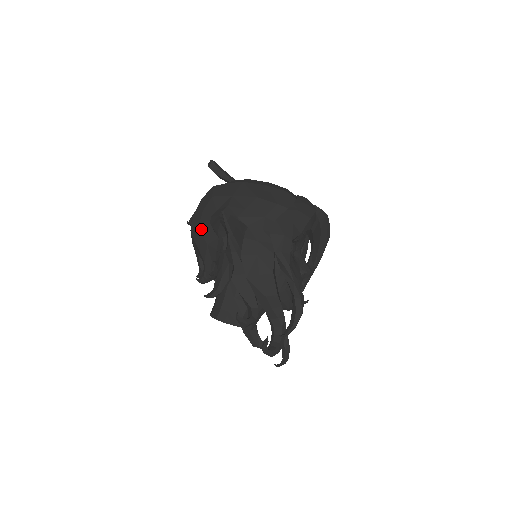
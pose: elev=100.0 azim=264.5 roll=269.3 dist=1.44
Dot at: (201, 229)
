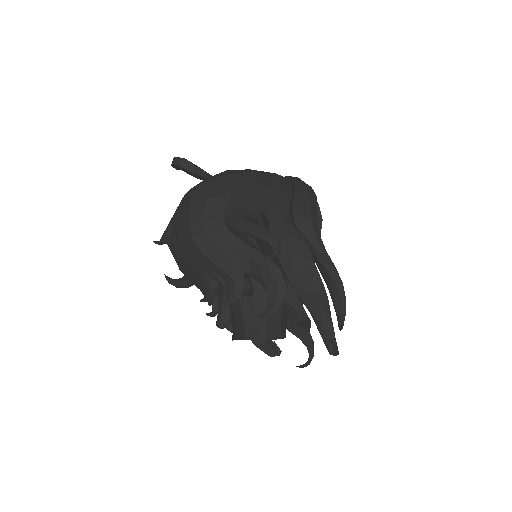
Dot at: (213, 240)
